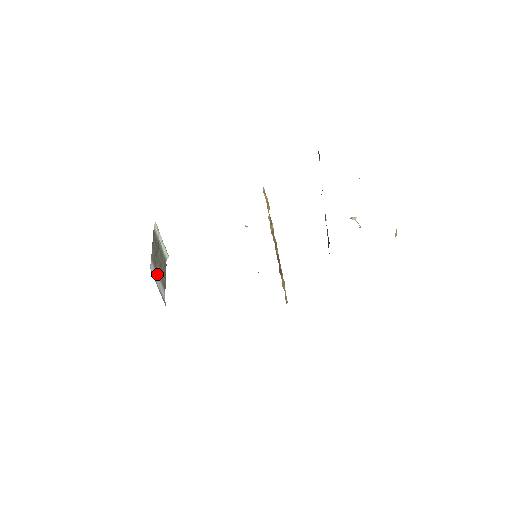
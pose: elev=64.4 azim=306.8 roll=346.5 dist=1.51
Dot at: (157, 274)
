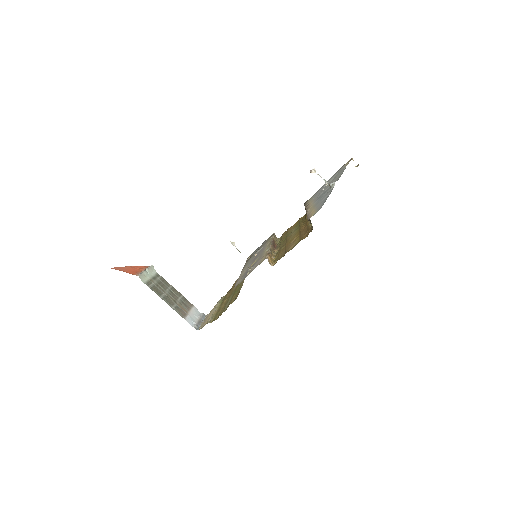
Dot at: (188, 313)
